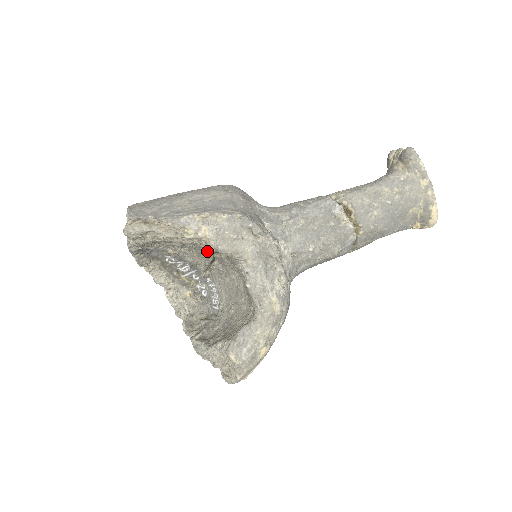
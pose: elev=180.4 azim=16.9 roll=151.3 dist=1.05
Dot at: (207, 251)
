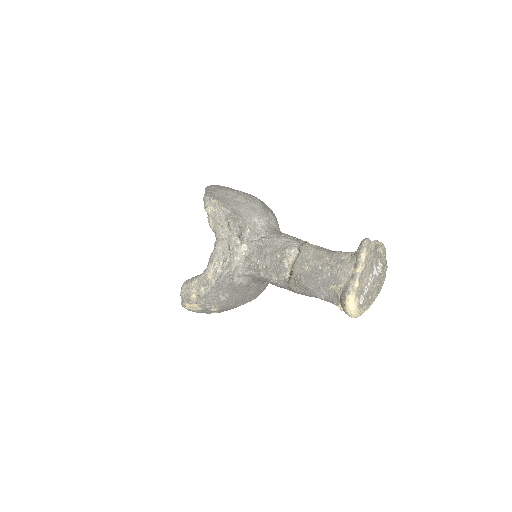
Dot at: occluded
